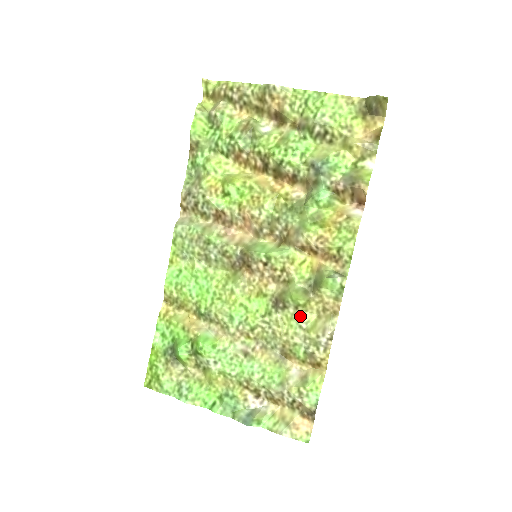
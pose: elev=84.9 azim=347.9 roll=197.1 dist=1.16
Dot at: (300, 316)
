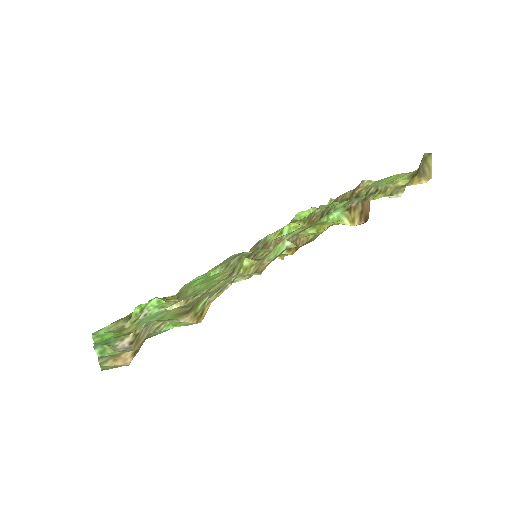
Dot at: occluded
